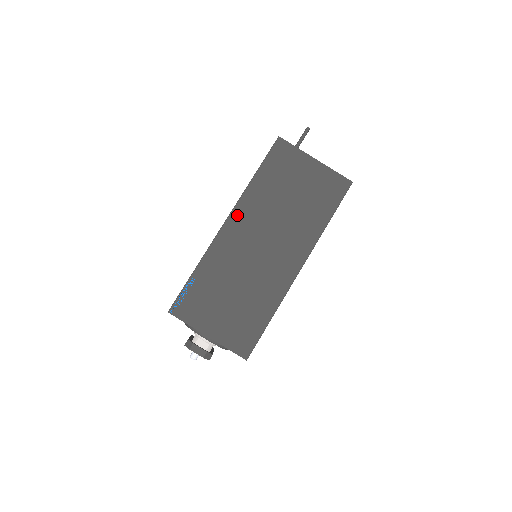
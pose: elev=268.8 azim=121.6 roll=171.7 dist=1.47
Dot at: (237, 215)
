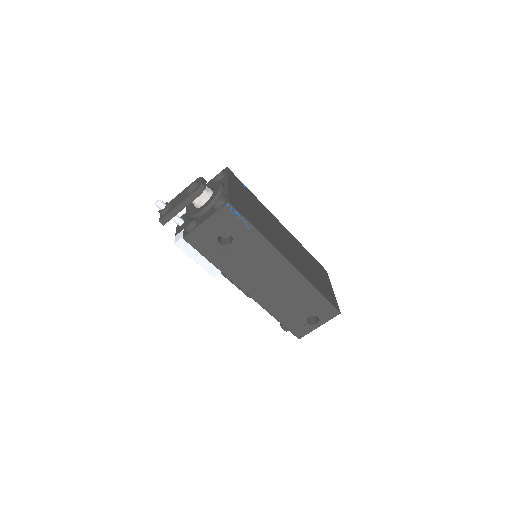
Dot at: (287, 232)
